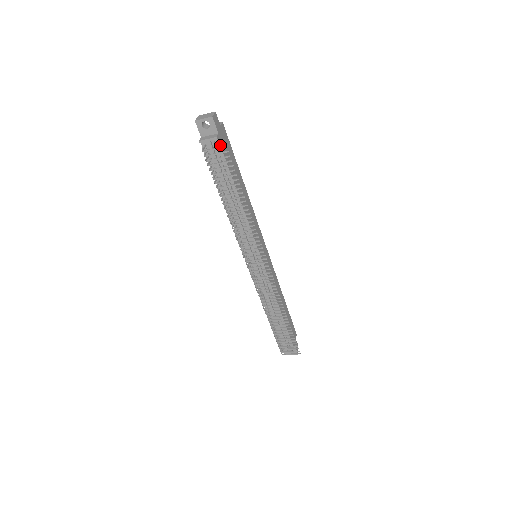
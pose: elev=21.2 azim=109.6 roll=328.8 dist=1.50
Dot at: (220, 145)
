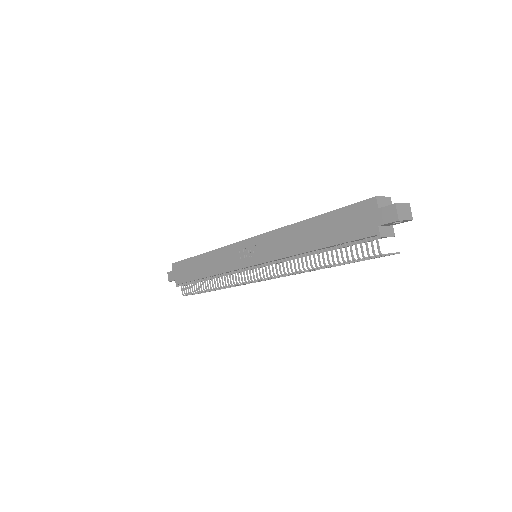
Dot at: occluded
